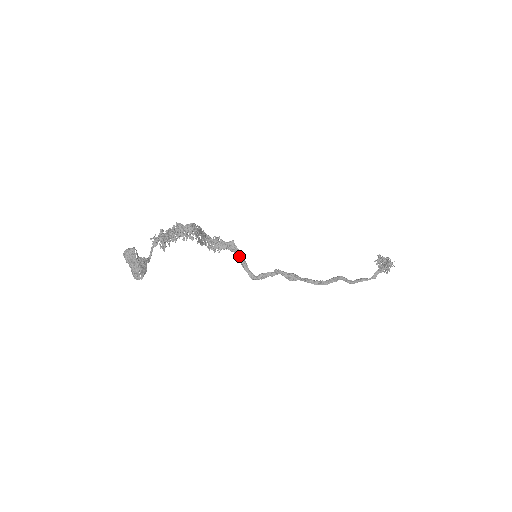
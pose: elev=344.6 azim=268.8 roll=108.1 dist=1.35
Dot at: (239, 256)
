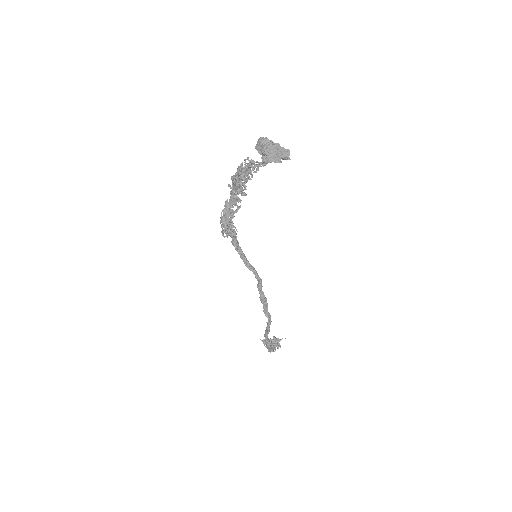
Dot at: (242, 253)
